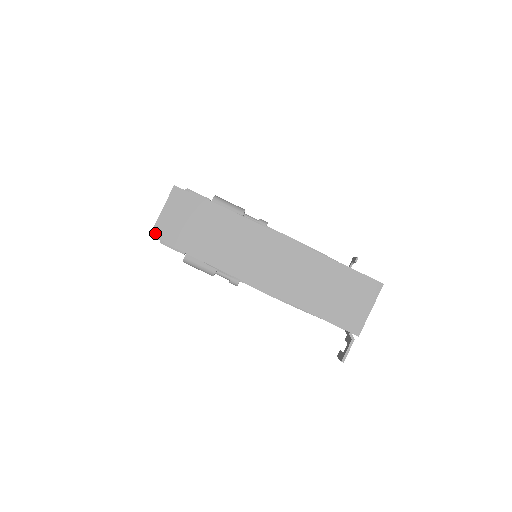
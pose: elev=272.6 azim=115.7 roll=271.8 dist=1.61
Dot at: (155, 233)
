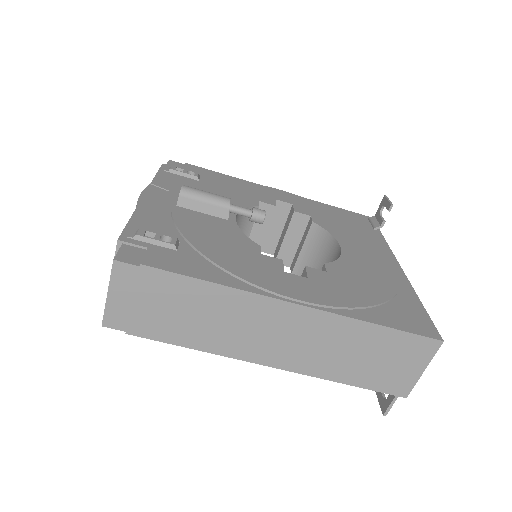
Dot at: (108, 324)
